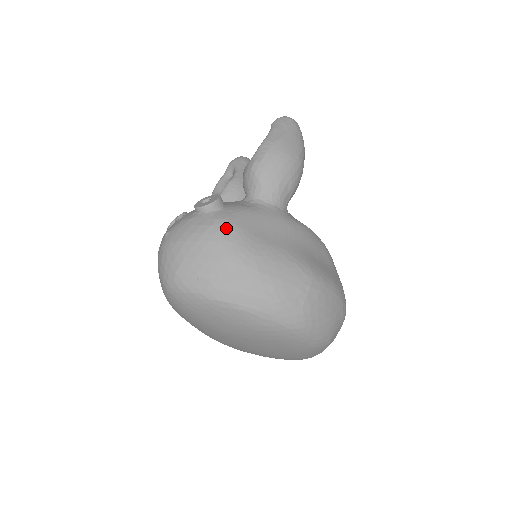
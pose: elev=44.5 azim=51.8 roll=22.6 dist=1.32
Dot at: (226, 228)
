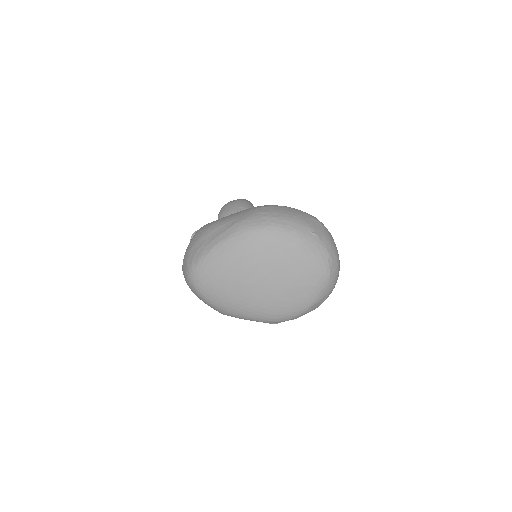
Dot at: (202, 227)
